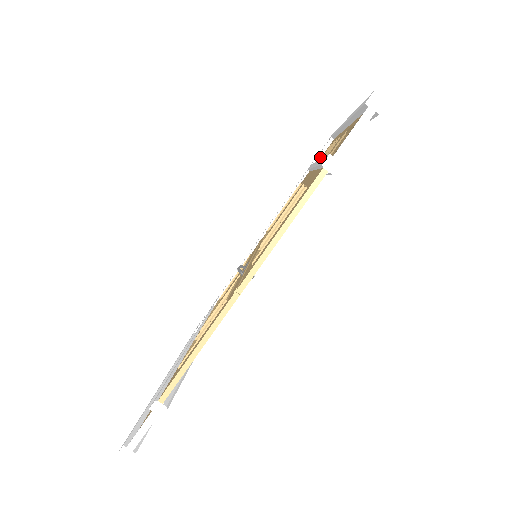
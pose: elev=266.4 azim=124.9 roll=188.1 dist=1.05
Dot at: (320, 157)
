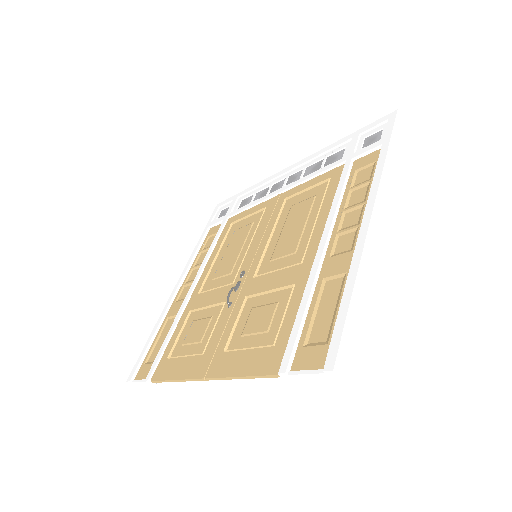
Dot at: (362, 156)
